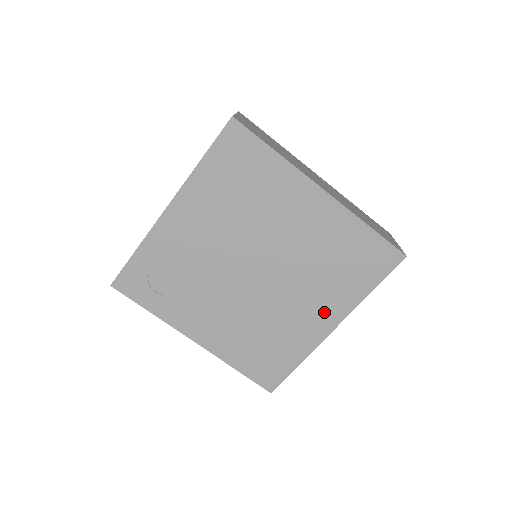
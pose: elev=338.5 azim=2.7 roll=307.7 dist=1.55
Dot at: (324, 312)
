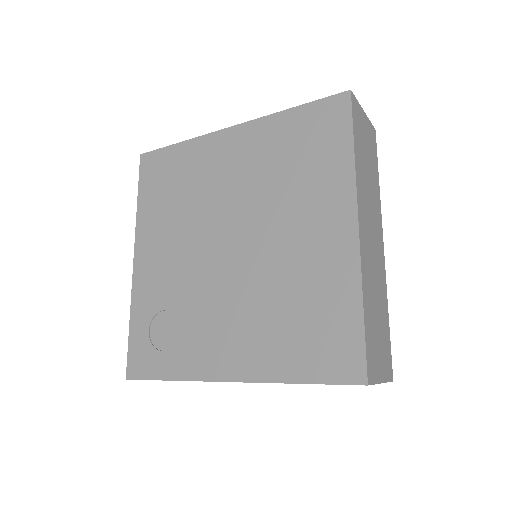
Dot at: (328, 218)
